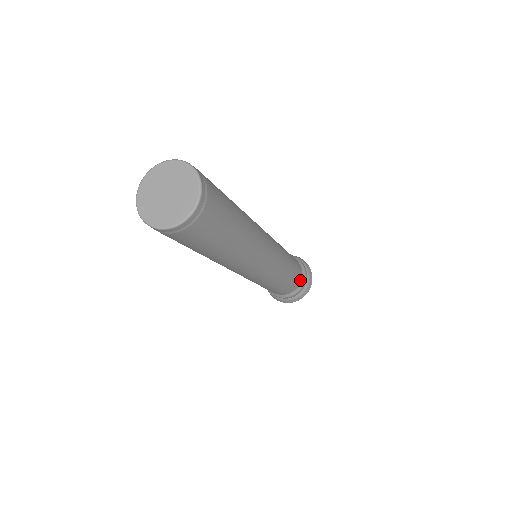
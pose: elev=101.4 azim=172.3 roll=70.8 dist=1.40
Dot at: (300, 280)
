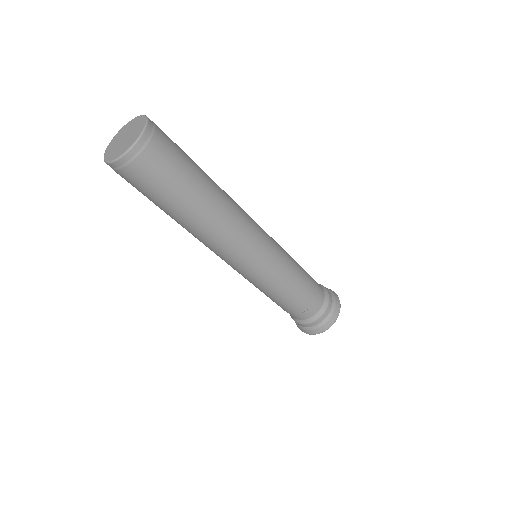
Dot at: (321, 300)
